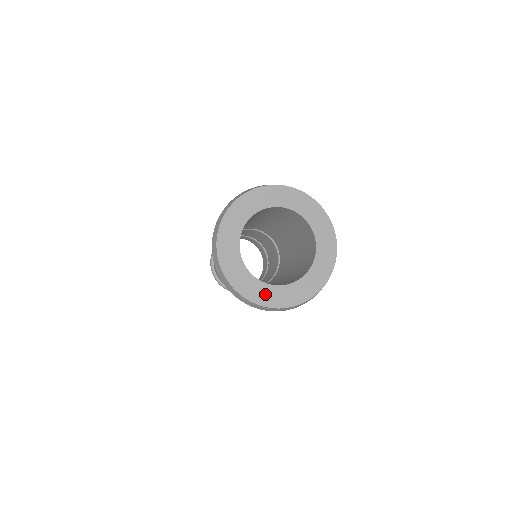
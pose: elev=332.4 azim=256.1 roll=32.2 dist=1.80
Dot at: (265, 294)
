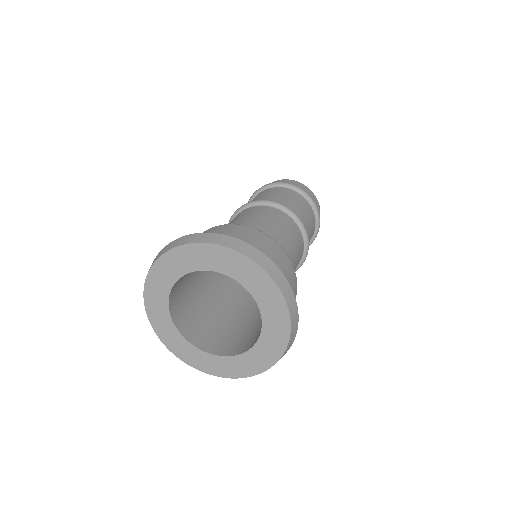
Dot at: (188, 352)
